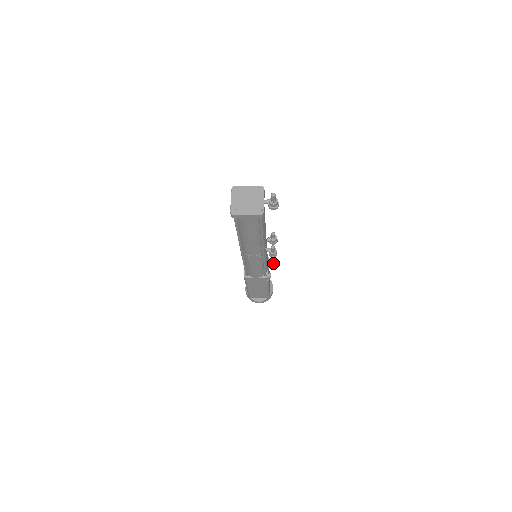
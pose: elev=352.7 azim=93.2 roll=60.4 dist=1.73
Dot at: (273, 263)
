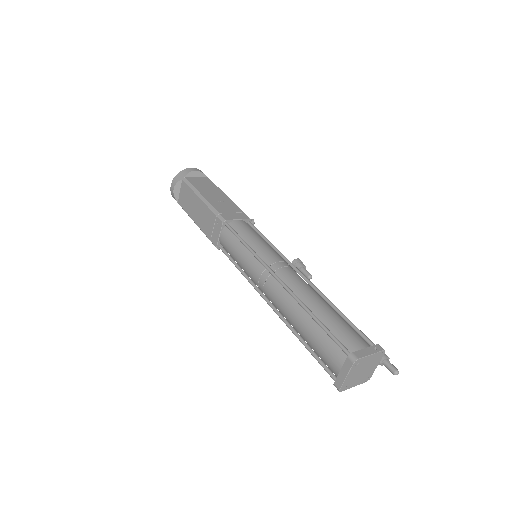
Dot at: occluded
